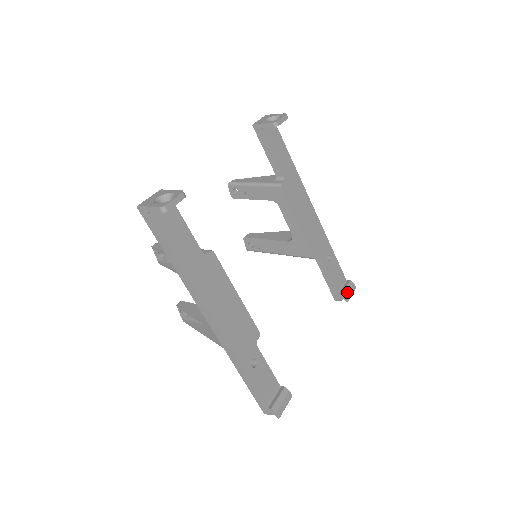
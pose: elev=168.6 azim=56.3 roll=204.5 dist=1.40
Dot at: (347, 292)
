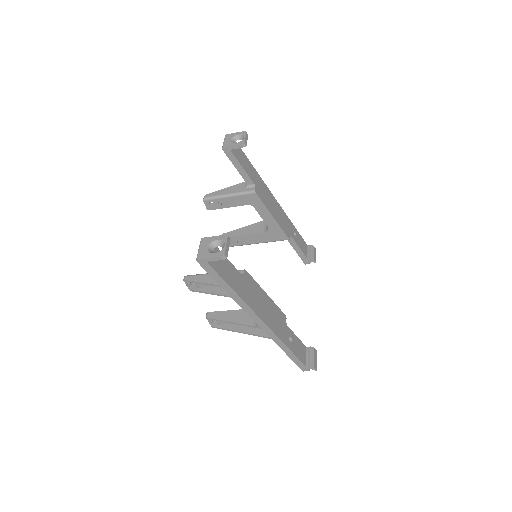
Dot at: (313, 255)
